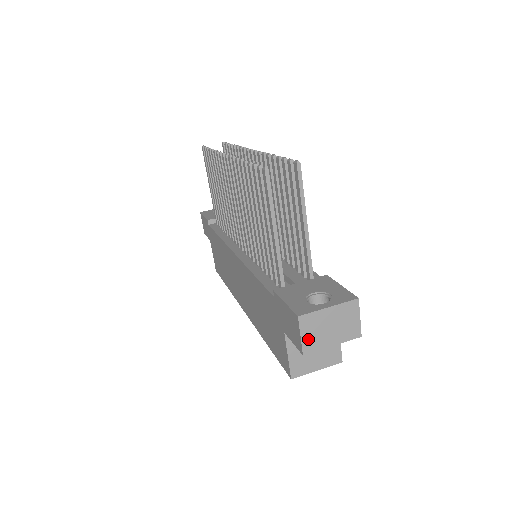
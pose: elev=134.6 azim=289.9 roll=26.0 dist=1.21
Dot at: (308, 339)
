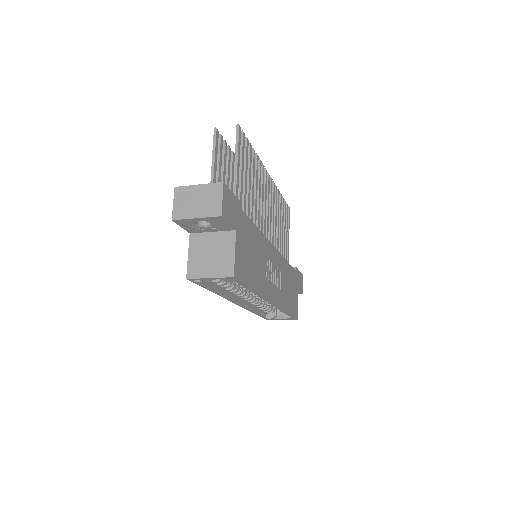
Dot at: (178, 207)
